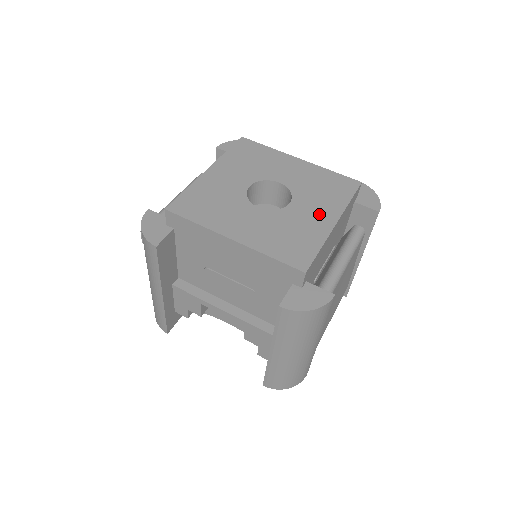
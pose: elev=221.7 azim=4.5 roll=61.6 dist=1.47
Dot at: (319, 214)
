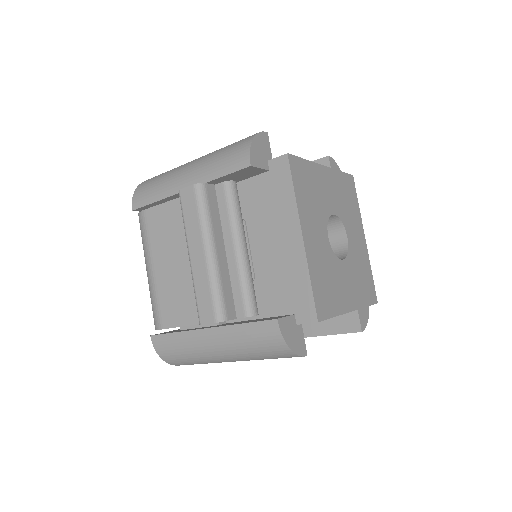
Dot at: (359, 237)
